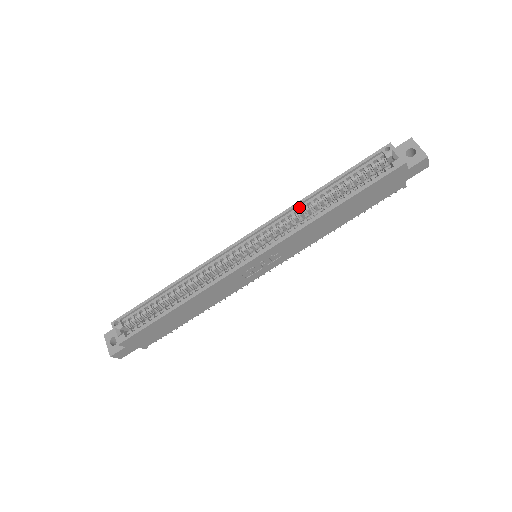
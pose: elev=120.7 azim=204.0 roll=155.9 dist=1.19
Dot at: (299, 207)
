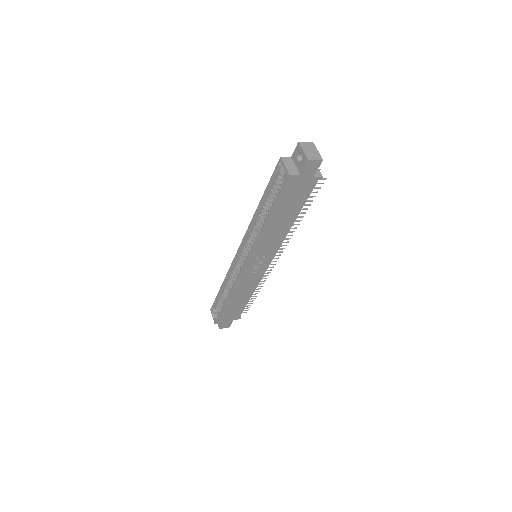
Dot at: (255, 221)
